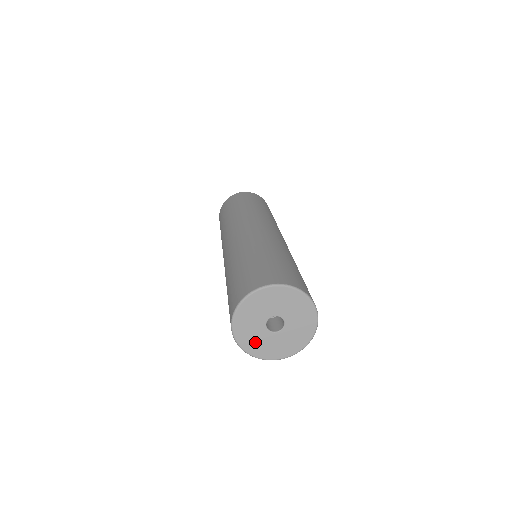
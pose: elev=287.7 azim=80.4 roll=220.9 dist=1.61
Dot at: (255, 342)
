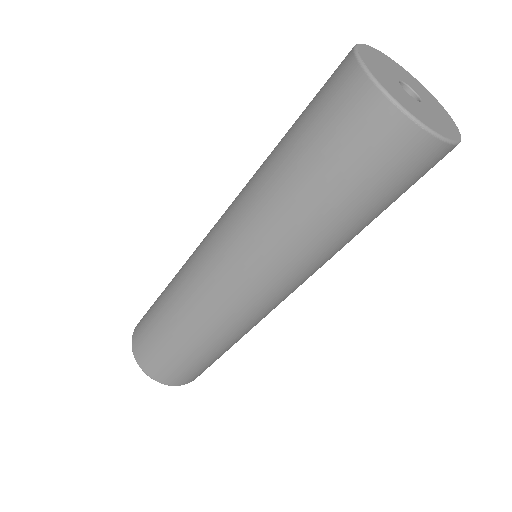
Dot at: (414, 108)
